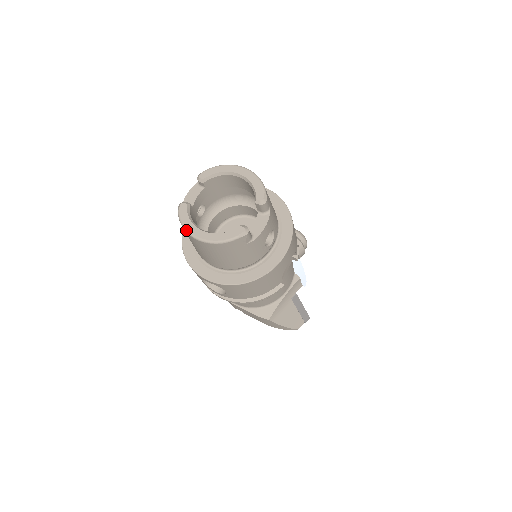
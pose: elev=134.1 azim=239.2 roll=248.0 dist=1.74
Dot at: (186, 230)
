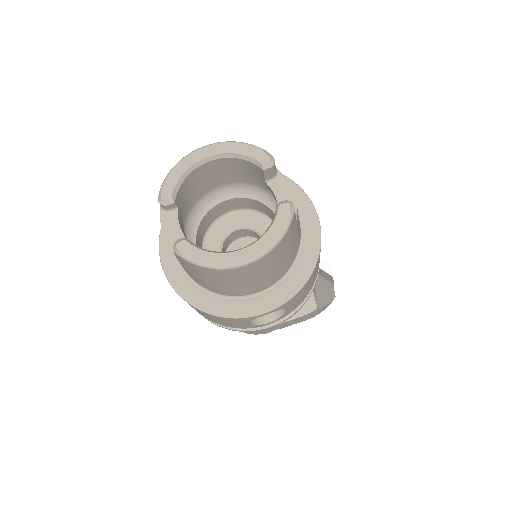
Dot at: (220, 267)
